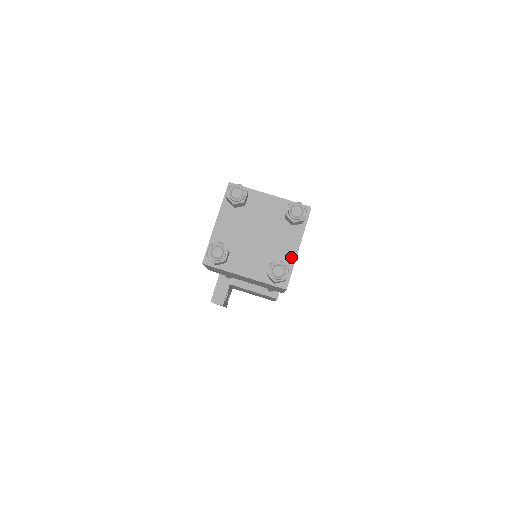
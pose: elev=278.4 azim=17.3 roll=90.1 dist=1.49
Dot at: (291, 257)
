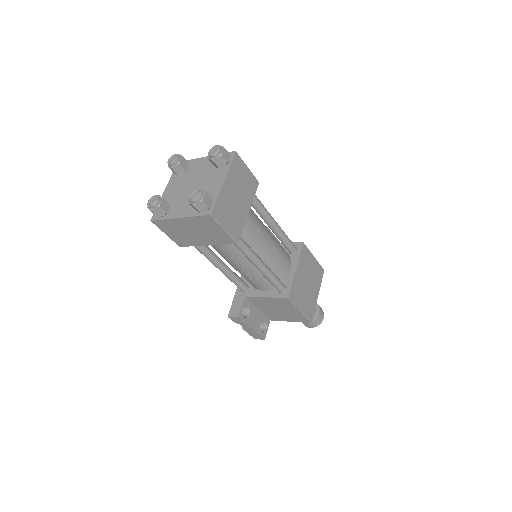
Dot at: (217, 190)
